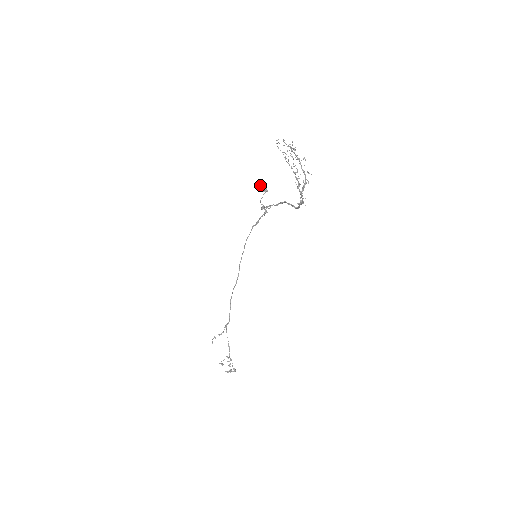
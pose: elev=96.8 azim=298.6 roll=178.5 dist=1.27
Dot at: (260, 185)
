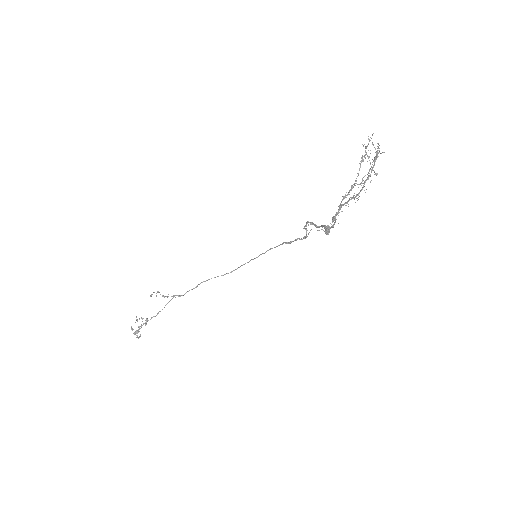
Dot at: occluded
